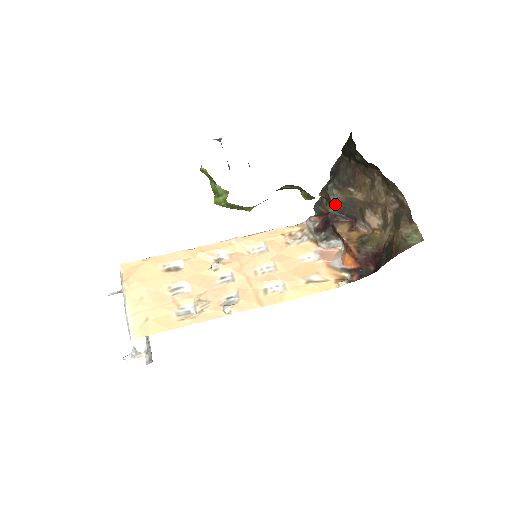
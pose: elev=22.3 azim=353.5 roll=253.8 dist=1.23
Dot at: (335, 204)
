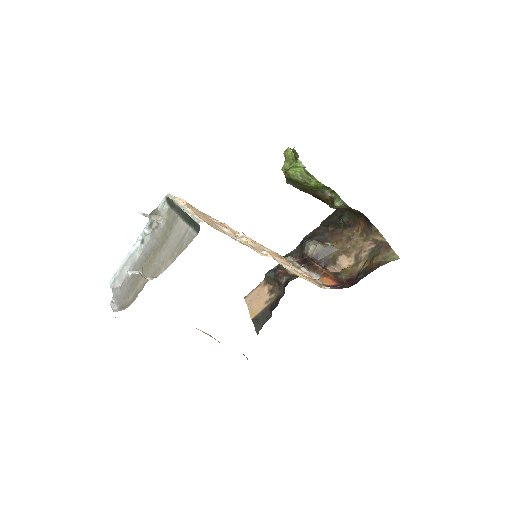
Dot at: (315, 249)
